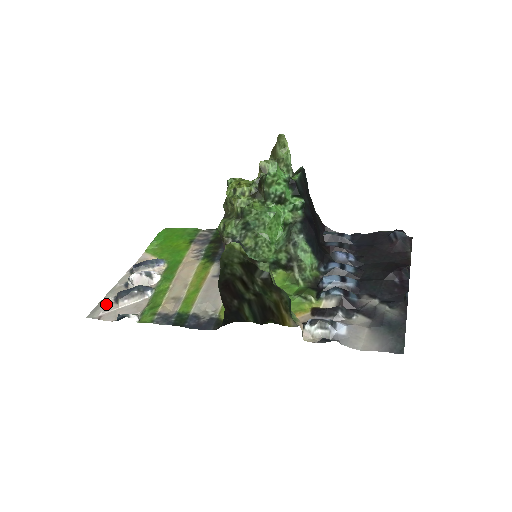
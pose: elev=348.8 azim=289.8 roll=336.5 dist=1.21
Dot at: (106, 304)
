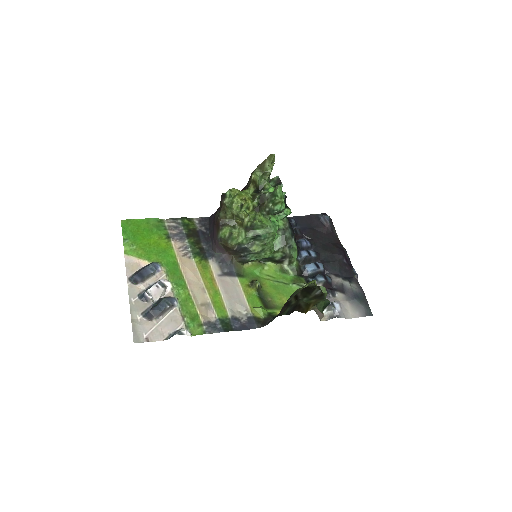
Dot at: (142, 324)
